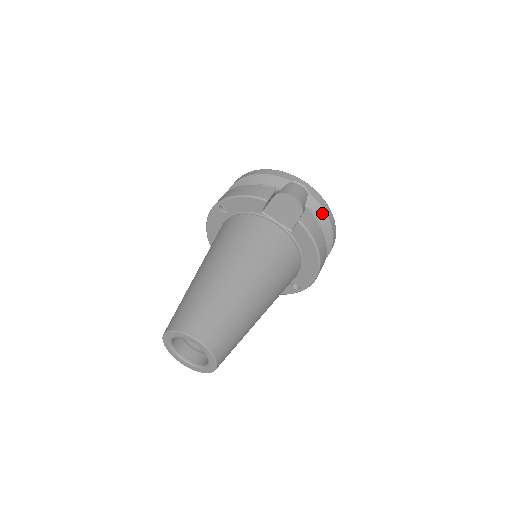
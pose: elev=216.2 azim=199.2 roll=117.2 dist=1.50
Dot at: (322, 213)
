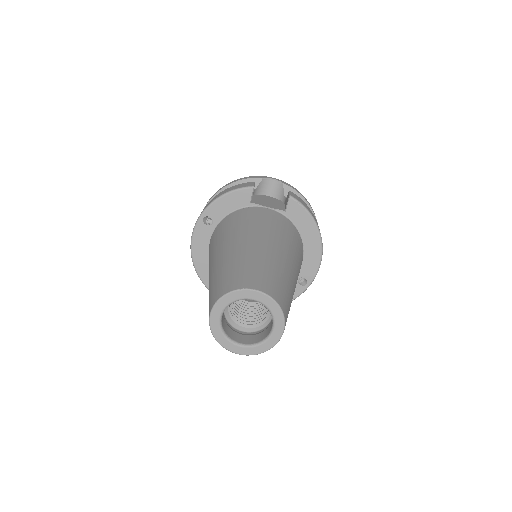
Dot at: occluded
